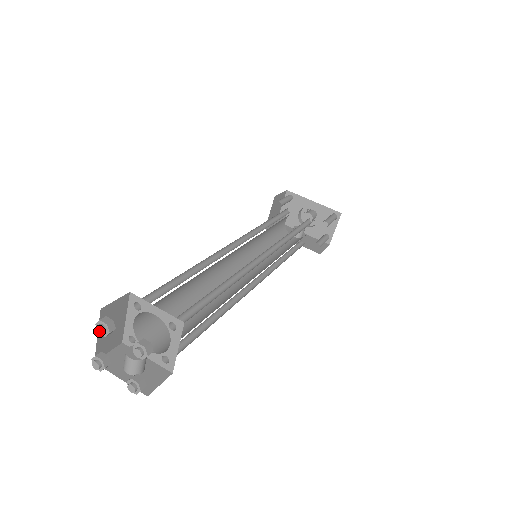
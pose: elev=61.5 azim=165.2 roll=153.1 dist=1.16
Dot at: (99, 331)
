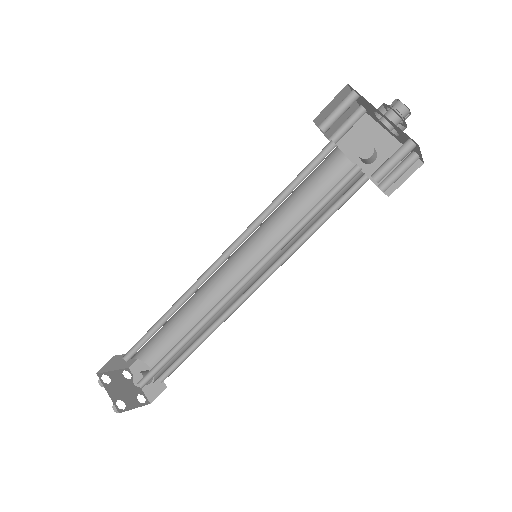
Dot at: (102, 384)
